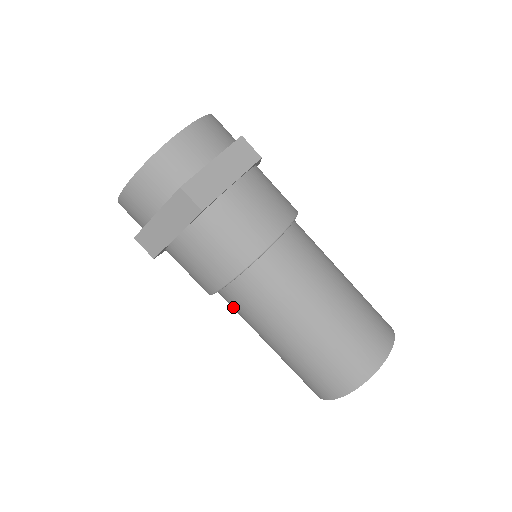
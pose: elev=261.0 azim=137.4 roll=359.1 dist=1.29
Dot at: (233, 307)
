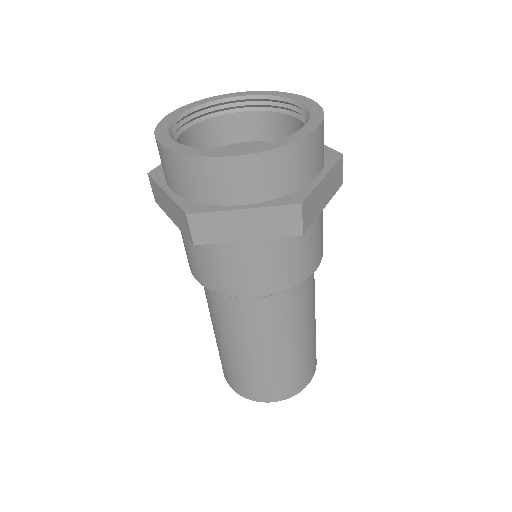
Dot at: occluded
